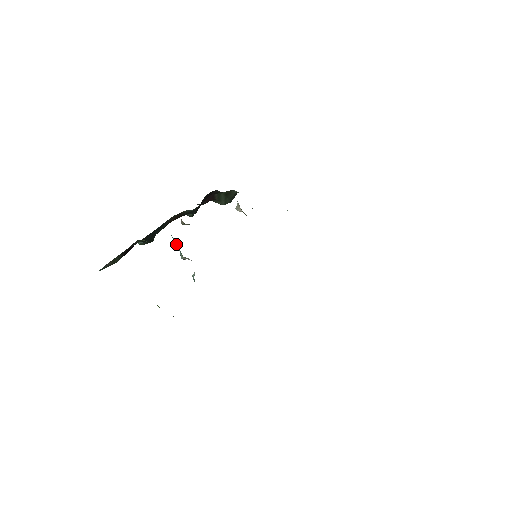
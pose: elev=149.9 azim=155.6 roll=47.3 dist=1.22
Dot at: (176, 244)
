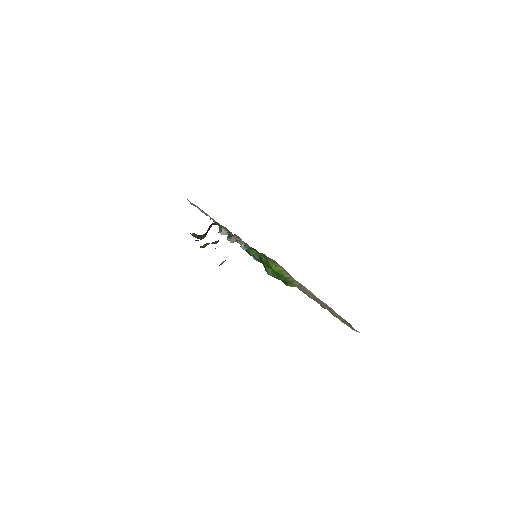
Dot at: (247, 252)
